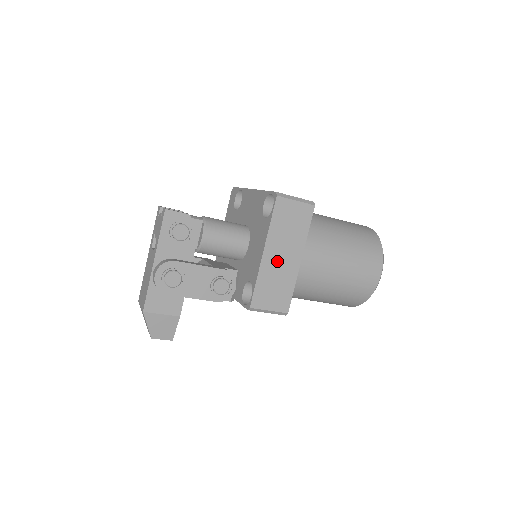
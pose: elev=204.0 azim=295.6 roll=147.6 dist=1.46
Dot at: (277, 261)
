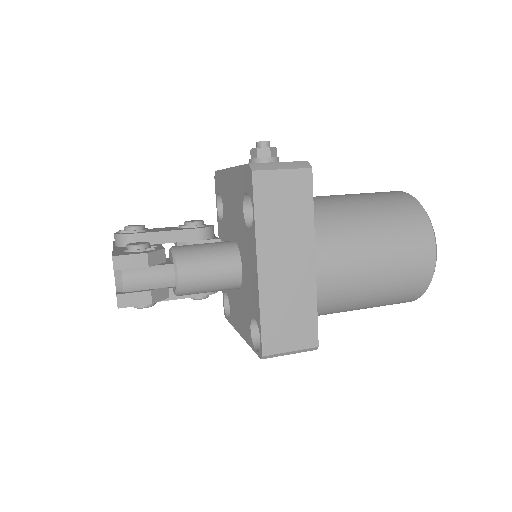
Dot at: occluded
